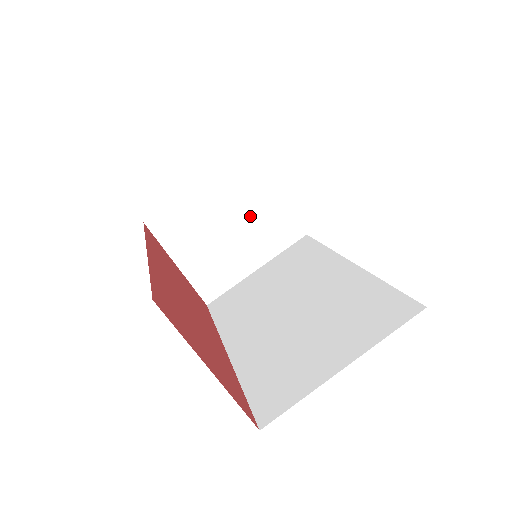
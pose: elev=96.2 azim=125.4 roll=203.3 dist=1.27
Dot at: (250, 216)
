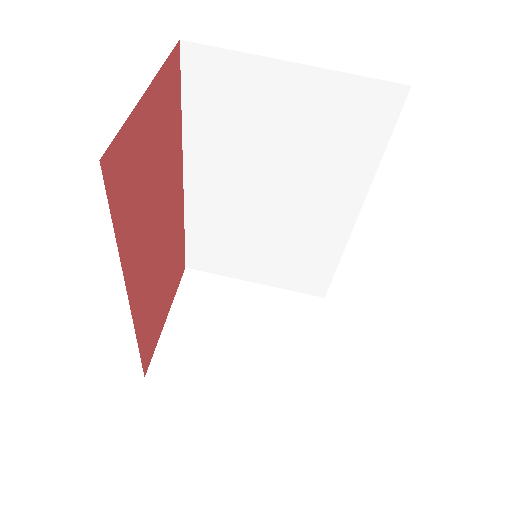
Dot at: (271, 343)
